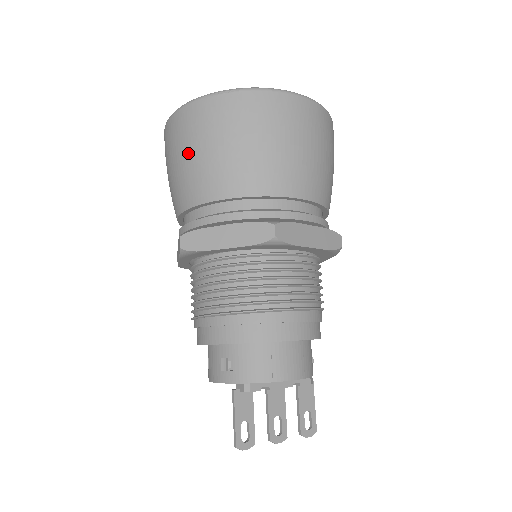
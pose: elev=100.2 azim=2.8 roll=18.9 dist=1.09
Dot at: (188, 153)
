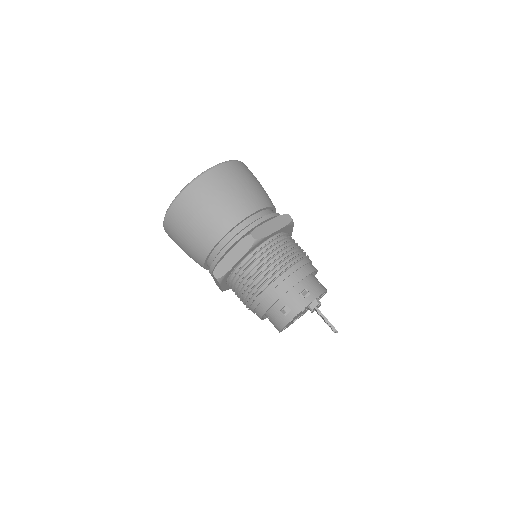
Dot at: (225, 194)
